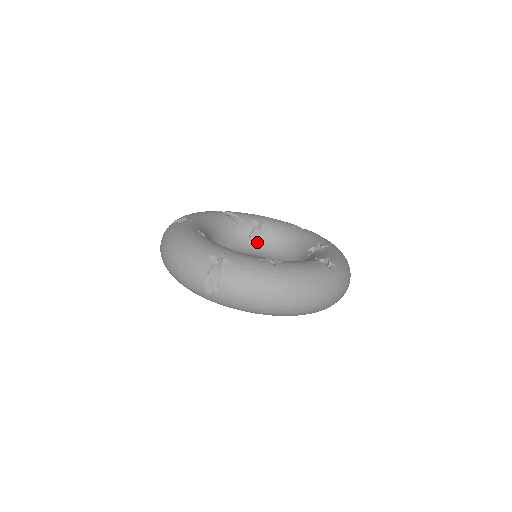
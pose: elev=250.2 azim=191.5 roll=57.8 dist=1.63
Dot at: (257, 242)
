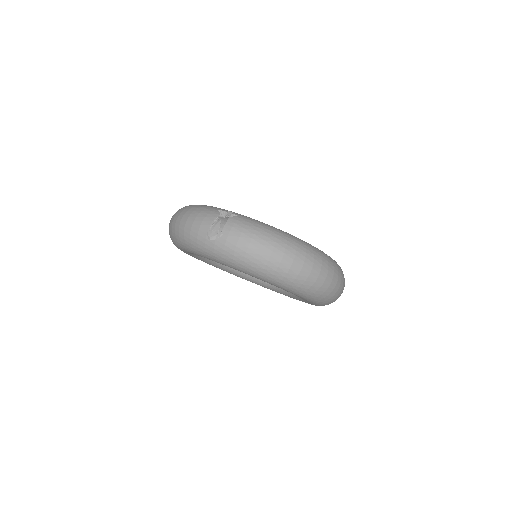
Dot at: occluded
